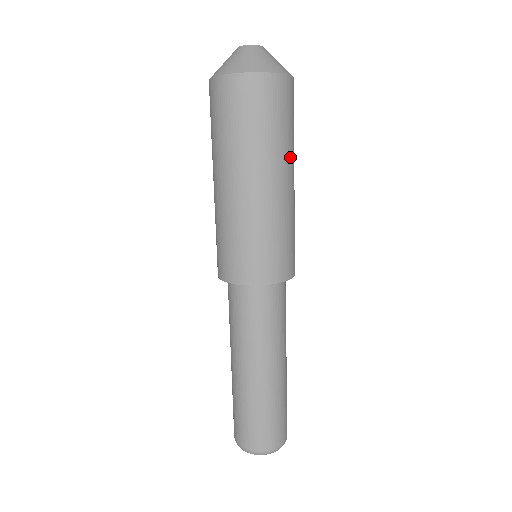
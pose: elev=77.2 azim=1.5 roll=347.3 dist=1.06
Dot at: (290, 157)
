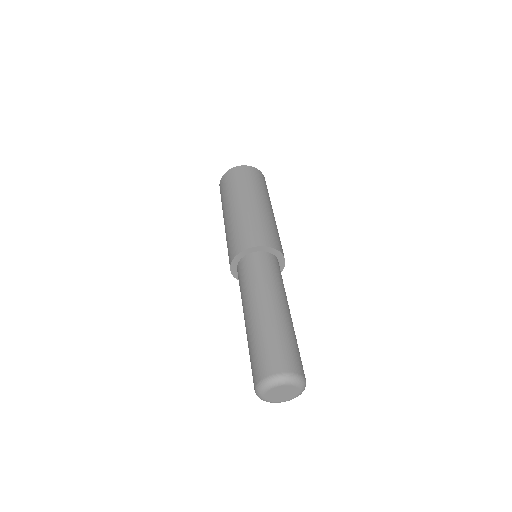
Dot at: (258, 194)
